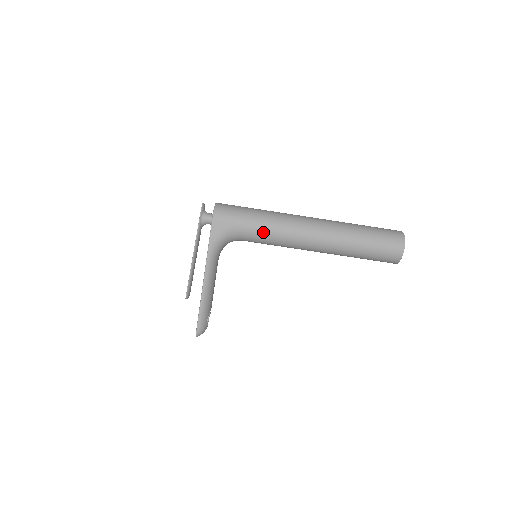
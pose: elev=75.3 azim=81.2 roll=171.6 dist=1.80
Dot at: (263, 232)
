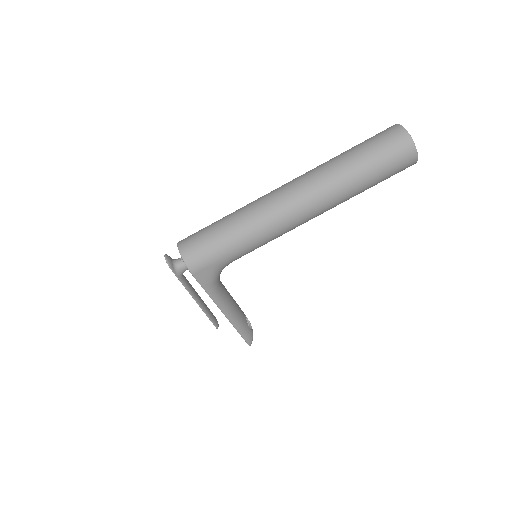
Dot at: (253, 247)
